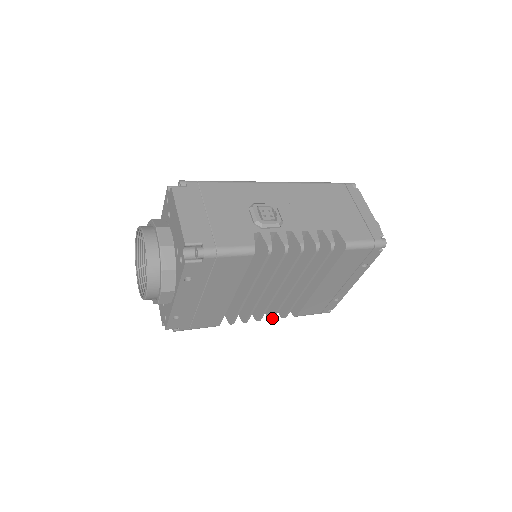
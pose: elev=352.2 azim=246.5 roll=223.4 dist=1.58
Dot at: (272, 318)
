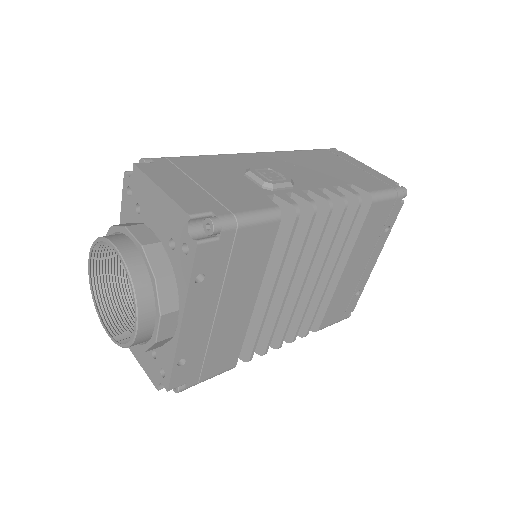
Dot at: (293, 339)
